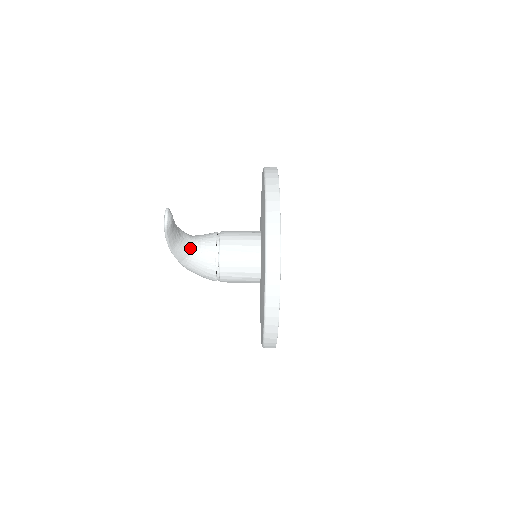
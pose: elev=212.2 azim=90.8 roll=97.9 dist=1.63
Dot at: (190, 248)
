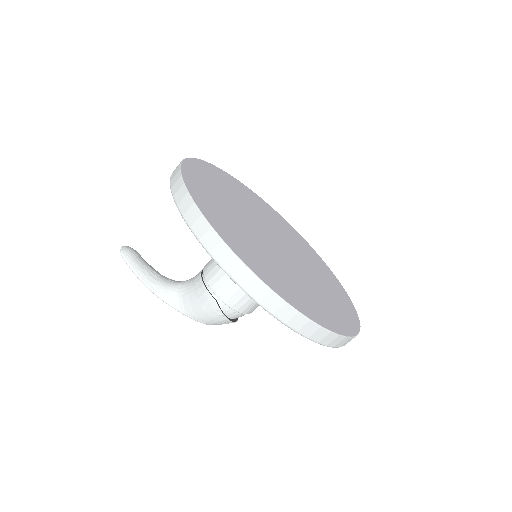
Dot at: (177, 285)
